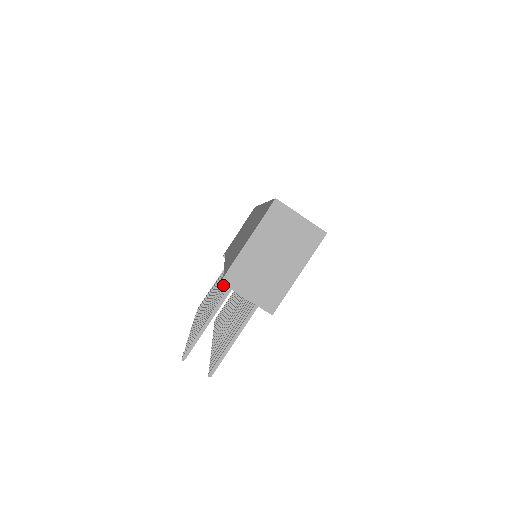
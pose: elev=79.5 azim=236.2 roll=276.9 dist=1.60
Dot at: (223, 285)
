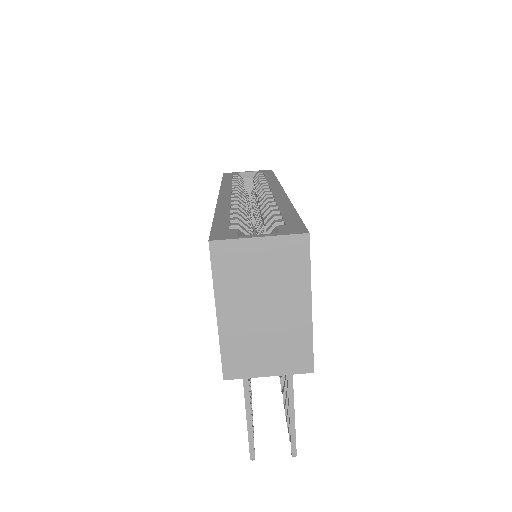
Dot at: occluded
